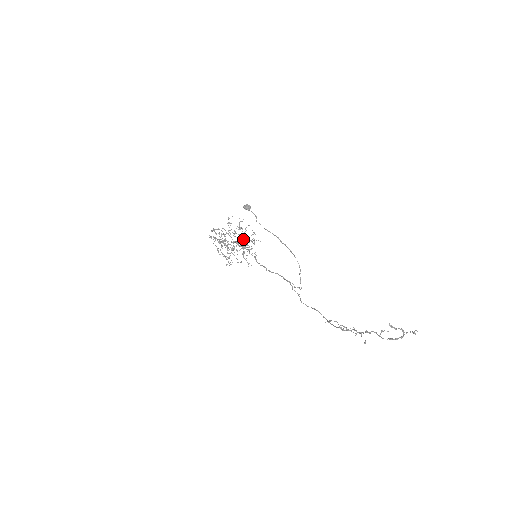
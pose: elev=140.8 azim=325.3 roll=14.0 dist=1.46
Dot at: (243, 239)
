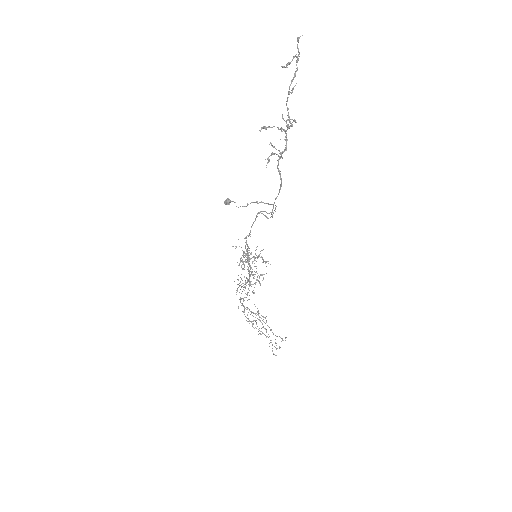
Dot at: occluded
